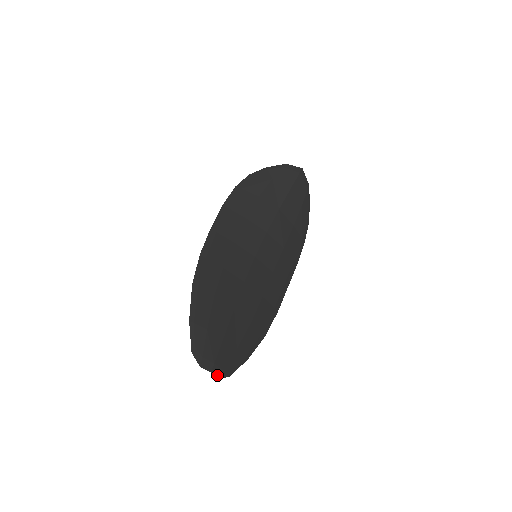
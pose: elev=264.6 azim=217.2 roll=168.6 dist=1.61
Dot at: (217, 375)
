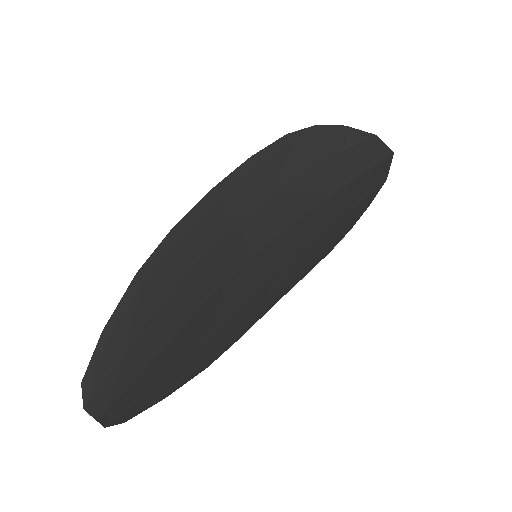
Dot at: (105, 423)
